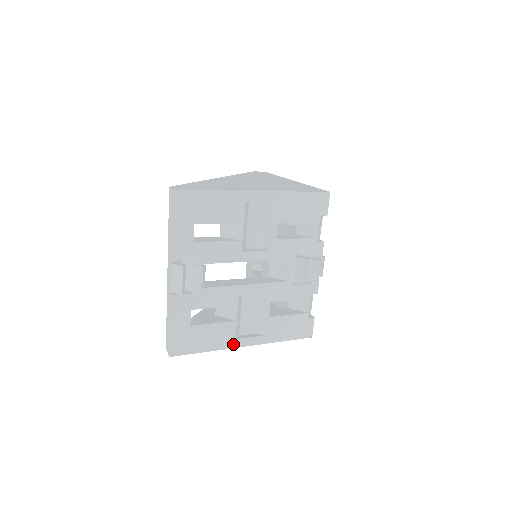
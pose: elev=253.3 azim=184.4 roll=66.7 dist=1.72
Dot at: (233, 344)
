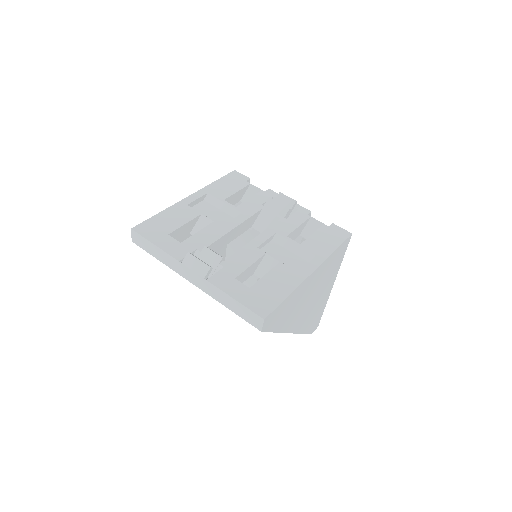
Dot at: (301, 277)
